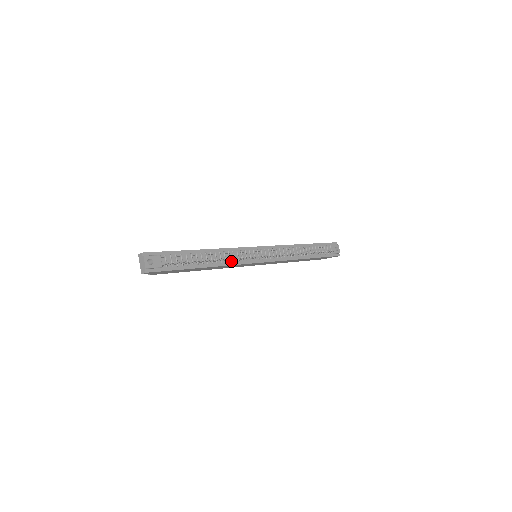
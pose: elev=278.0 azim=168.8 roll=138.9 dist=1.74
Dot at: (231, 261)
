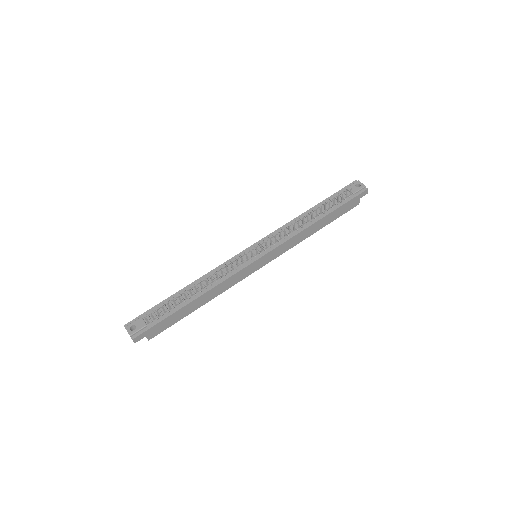
Dot at: (222, 277)
